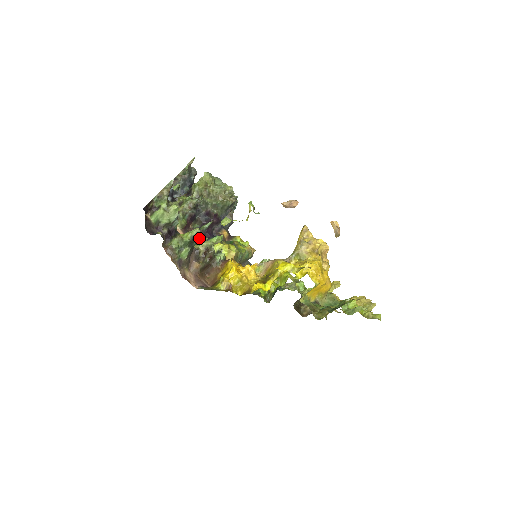
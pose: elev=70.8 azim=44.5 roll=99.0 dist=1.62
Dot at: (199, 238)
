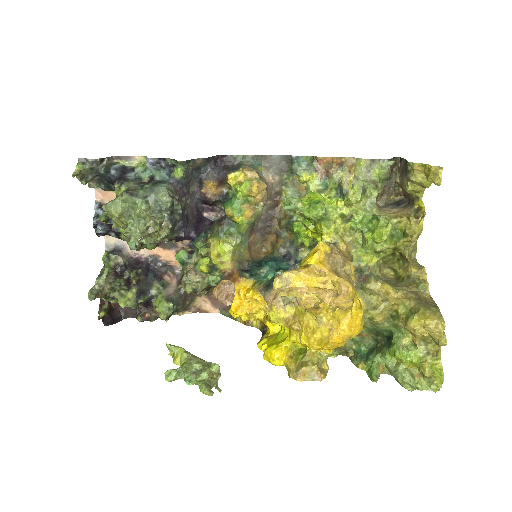
Dot at: occluded
